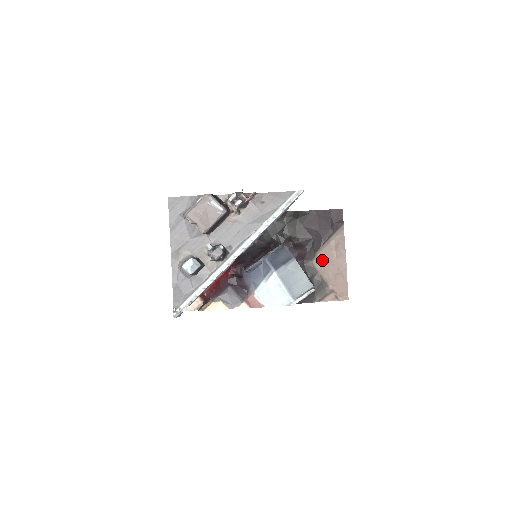
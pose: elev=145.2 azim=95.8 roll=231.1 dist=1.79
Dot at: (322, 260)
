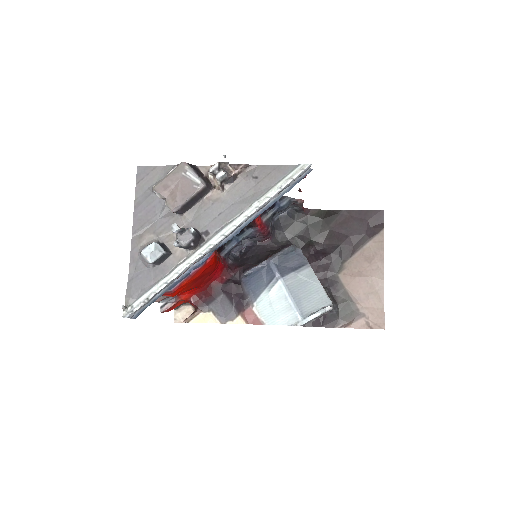
Dot at: (351, 273)
